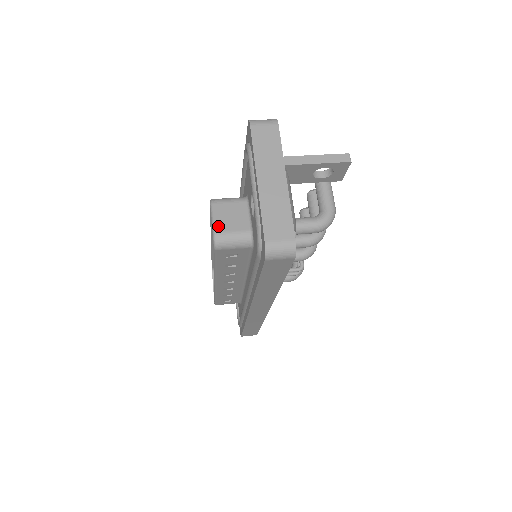
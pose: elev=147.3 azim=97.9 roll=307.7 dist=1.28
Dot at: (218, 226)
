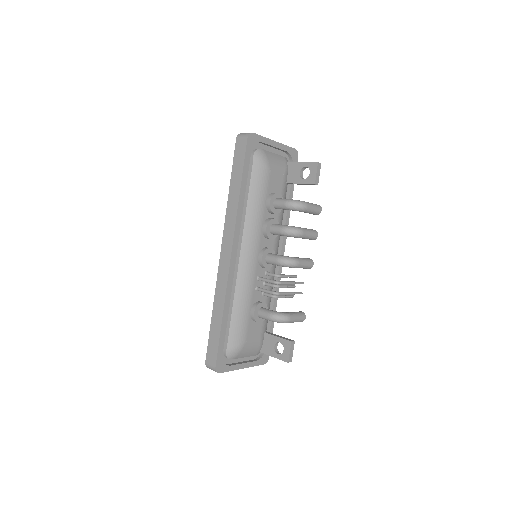
Dot at: occluded
